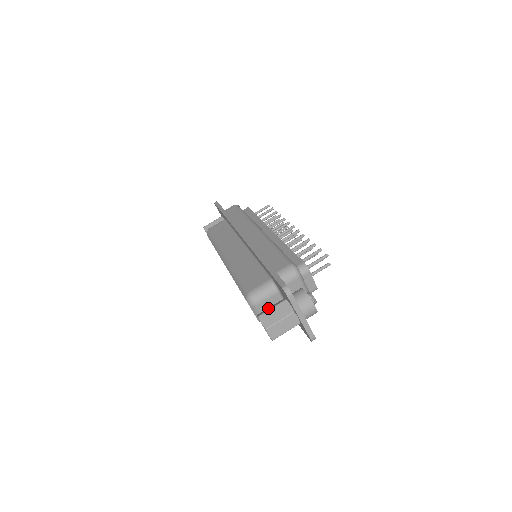
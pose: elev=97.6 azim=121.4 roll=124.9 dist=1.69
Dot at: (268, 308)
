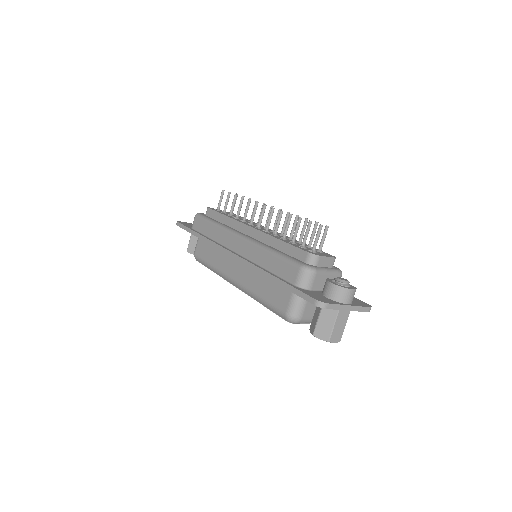
Dot at: (313, 318)
